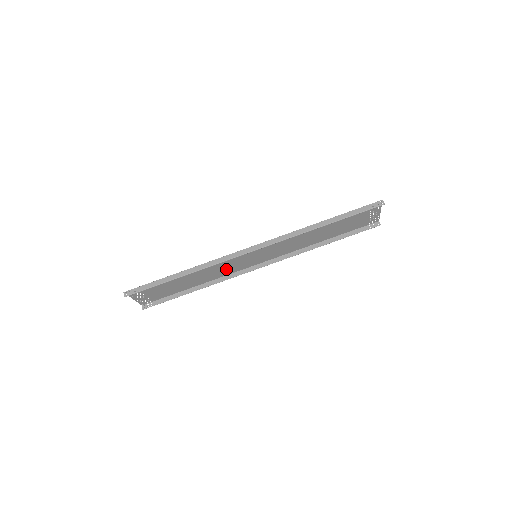
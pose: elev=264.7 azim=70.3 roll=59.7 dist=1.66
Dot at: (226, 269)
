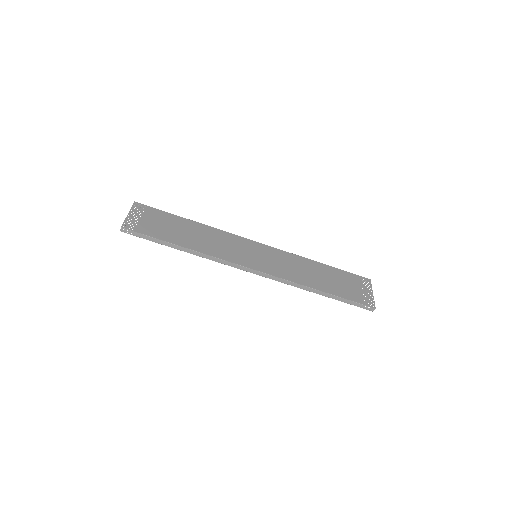
Dot at: (226, 240)
